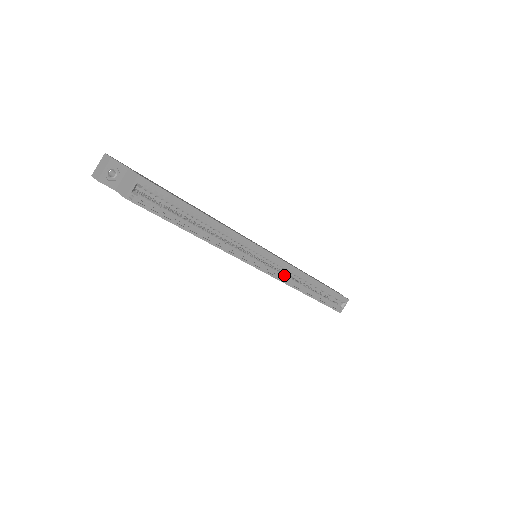
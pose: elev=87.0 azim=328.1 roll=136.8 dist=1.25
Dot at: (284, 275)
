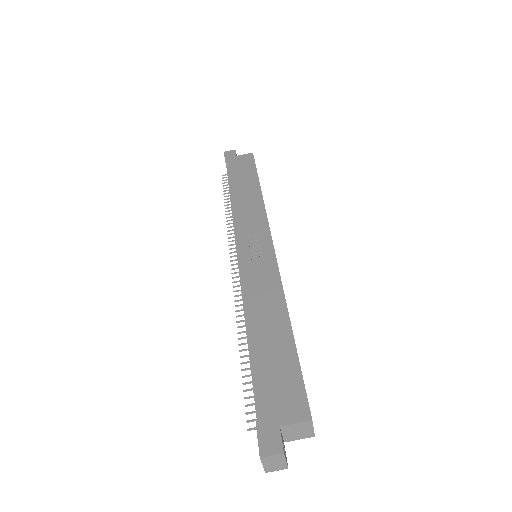
Dot at: occluded
